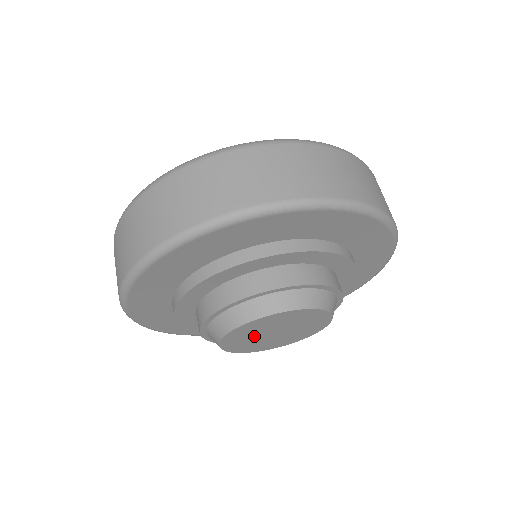
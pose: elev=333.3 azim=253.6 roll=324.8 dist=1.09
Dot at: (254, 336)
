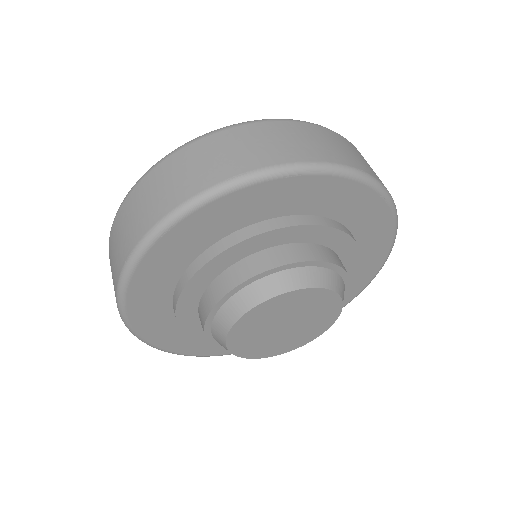
Dot at: (262, 333)
